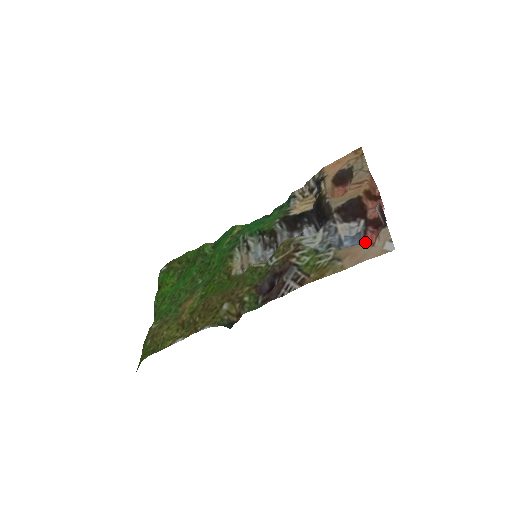
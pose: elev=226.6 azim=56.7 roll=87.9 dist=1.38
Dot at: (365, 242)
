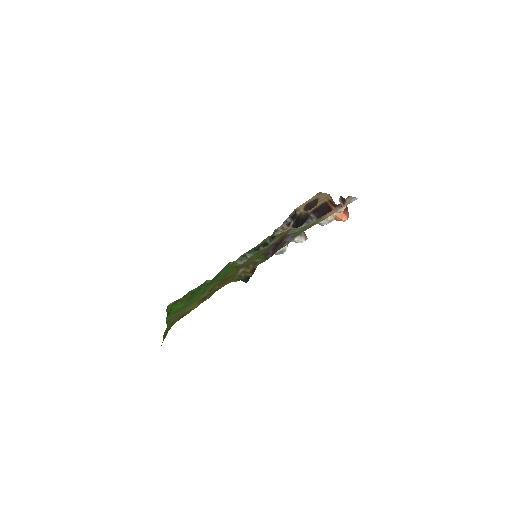
Dot at: occluded
